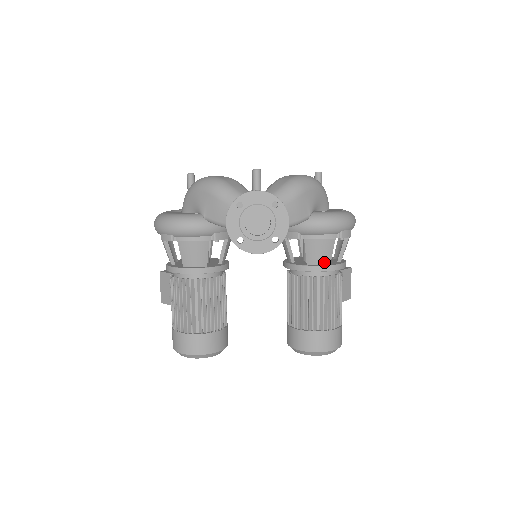
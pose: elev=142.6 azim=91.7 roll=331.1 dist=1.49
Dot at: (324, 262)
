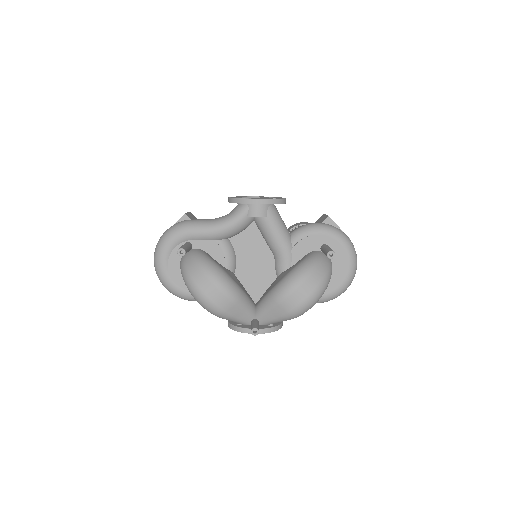
Dot at: occluded
